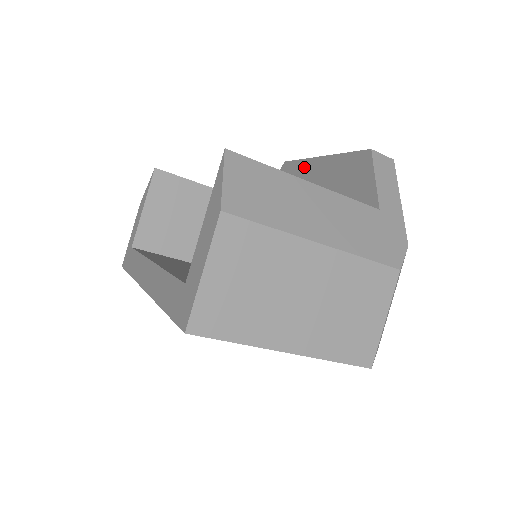
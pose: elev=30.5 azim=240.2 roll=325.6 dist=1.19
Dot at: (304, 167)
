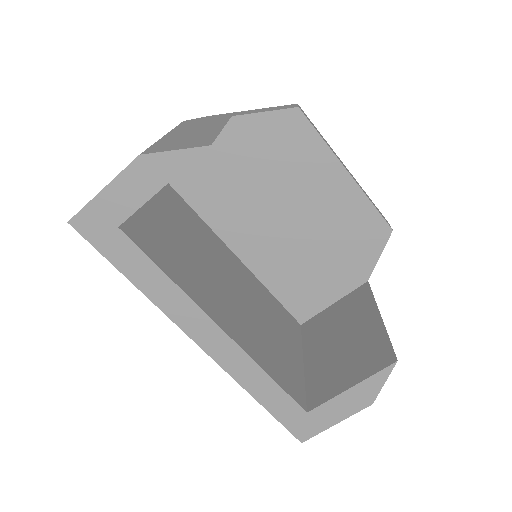
Dot at: (323, 157)
